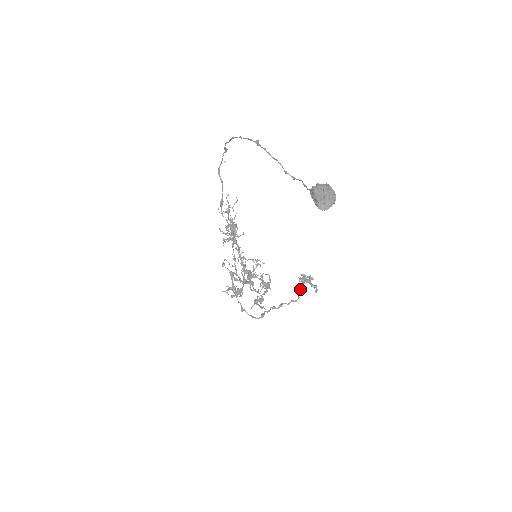
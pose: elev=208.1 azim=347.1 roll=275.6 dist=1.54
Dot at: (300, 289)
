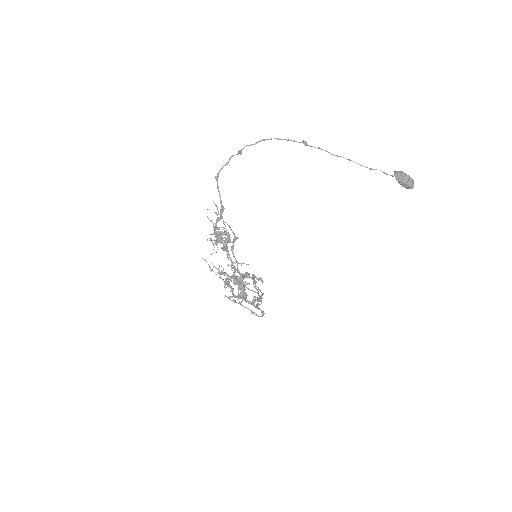
Dot at: (255, 284)
